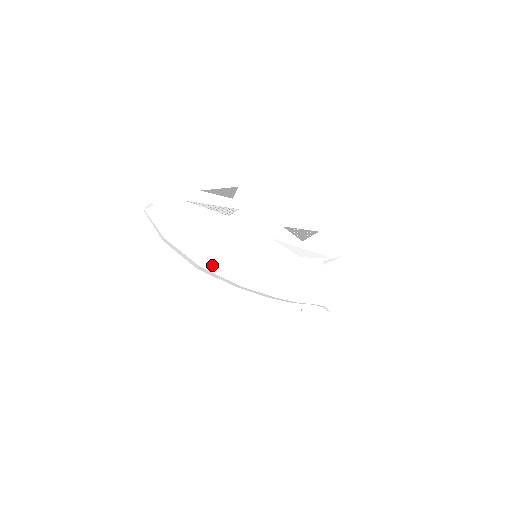
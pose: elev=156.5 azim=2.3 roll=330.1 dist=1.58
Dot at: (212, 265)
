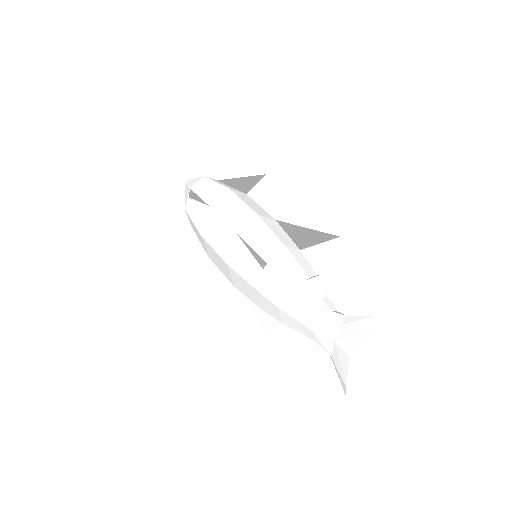
Dot at: (212, 257)
